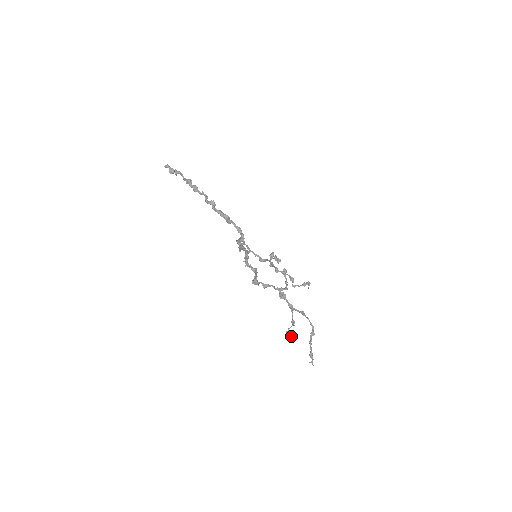
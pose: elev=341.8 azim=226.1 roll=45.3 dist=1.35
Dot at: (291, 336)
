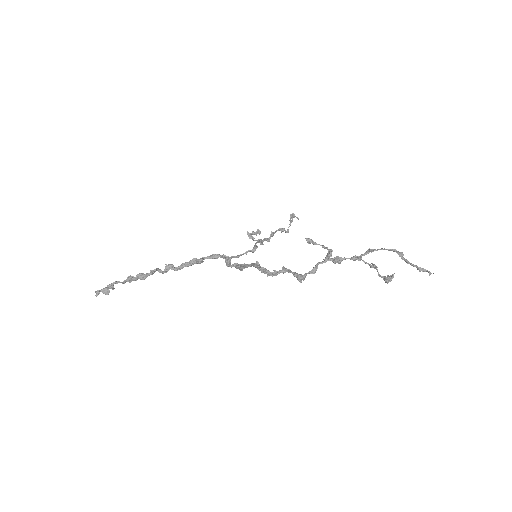
Dot at: occluded
